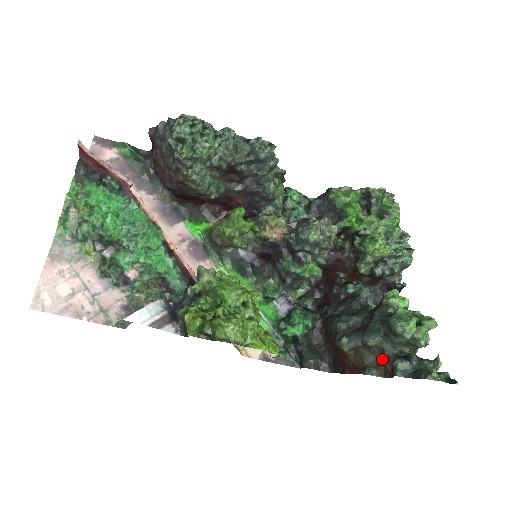
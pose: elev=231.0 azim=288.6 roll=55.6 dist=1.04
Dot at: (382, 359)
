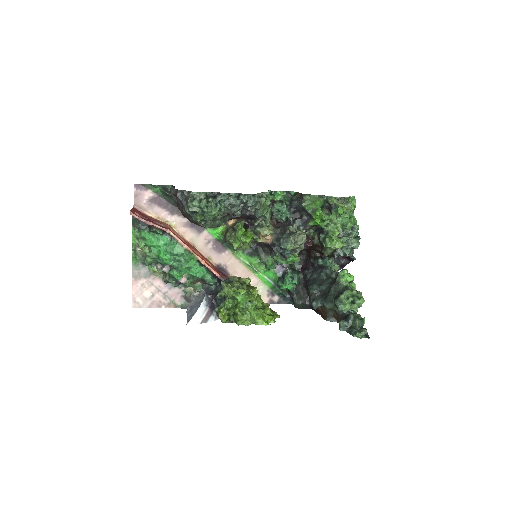
Dot at: (336, 313)
